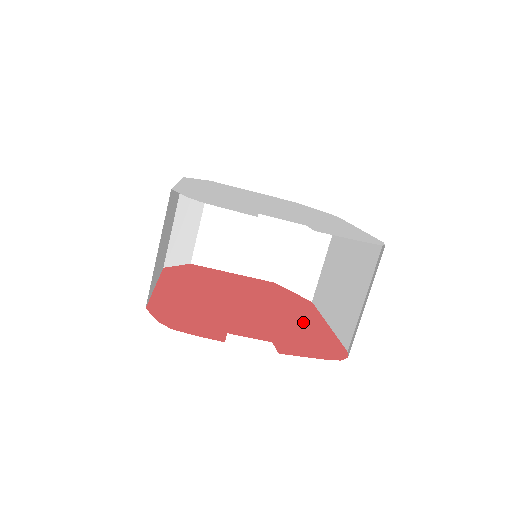
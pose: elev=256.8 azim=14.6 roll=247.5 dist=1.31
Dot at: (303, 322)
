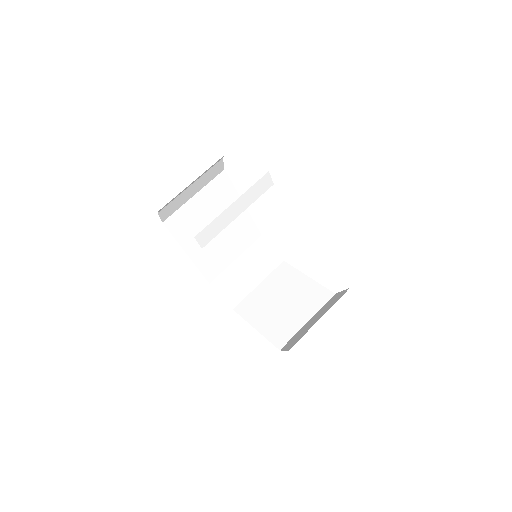
Dot at: occluded
